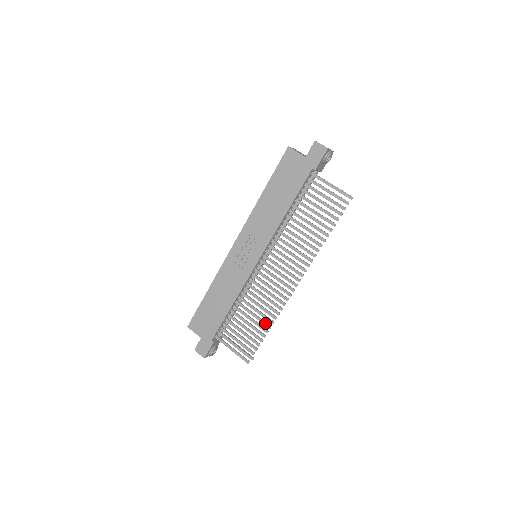
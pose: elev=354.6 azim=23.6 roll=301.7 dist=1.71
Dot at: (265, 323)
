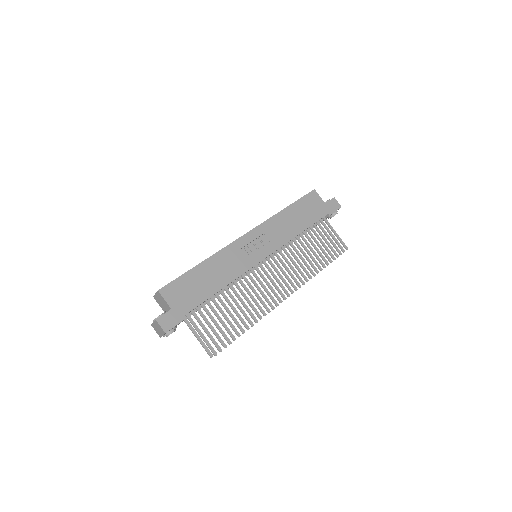
Dot at: (249, 319)
